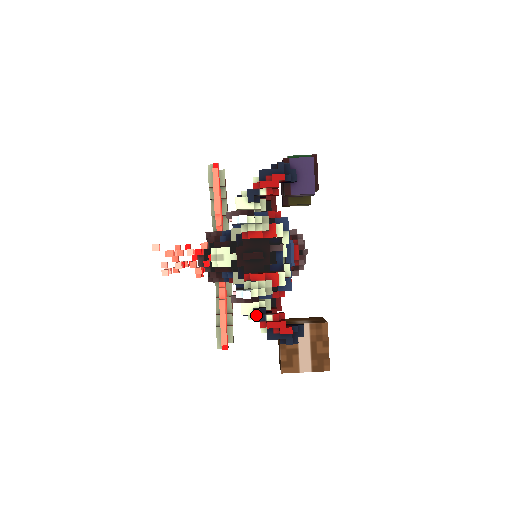
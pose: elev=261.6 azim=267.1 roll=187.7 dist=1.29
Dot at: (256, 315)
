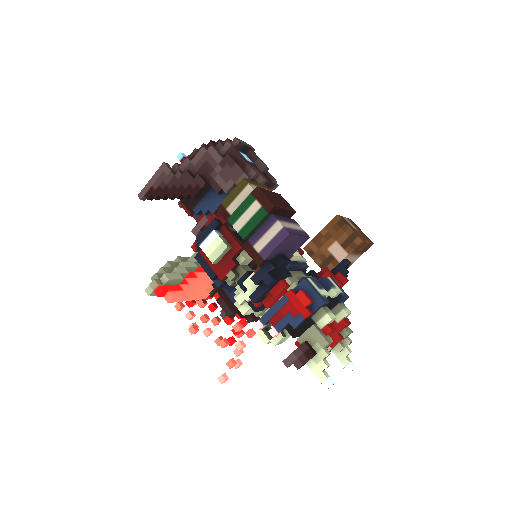
Dot at: occluded
